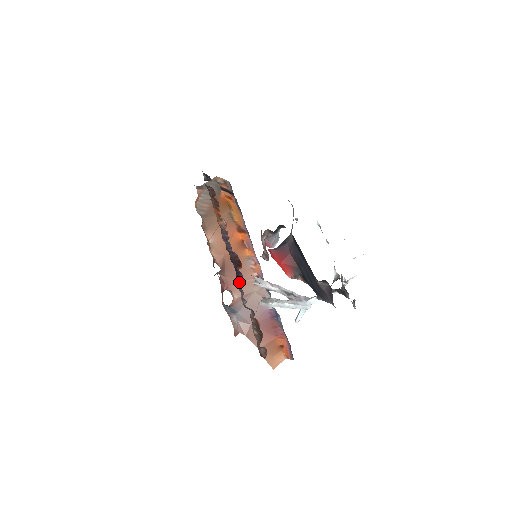
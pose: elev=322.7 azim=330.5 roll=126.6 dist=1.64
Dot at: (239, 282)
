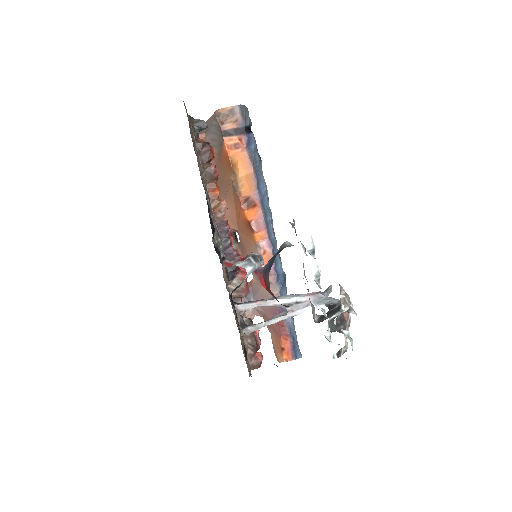
Dot at: occluded
